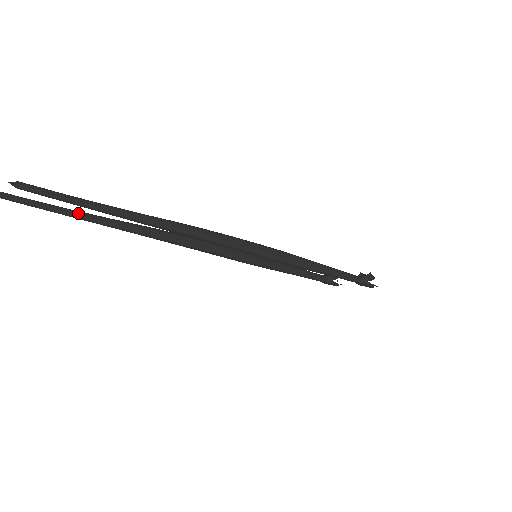
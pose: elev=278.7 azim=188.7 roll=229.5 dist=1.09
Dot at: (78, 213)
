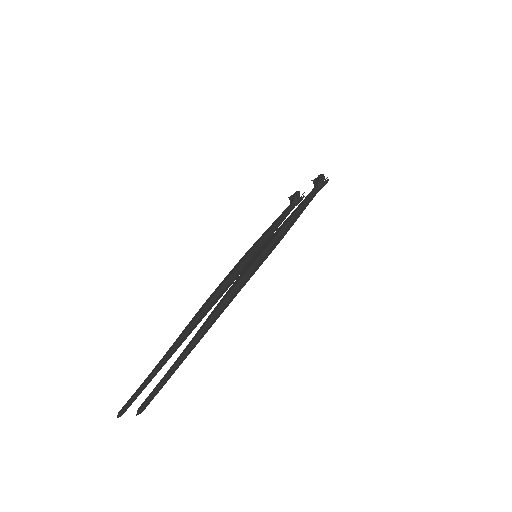
Dot at: (158, 367)
